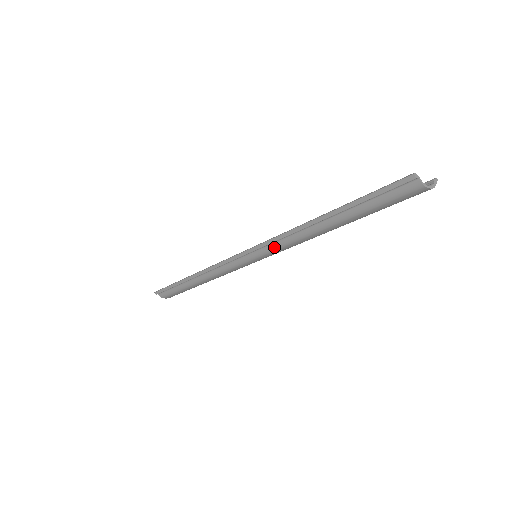
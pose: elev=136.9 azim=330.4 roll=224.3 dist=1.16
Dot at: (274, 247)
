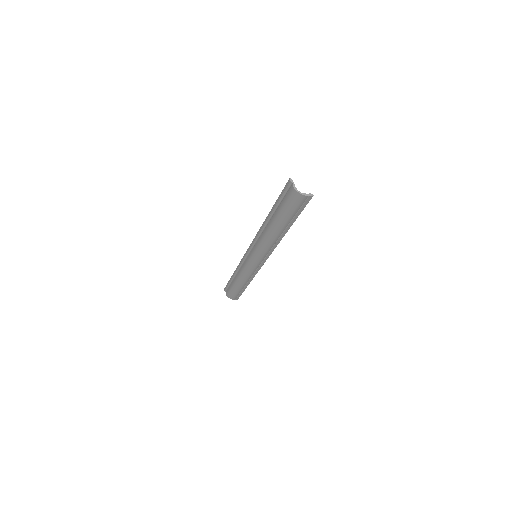
Dot at: (257, 243)
